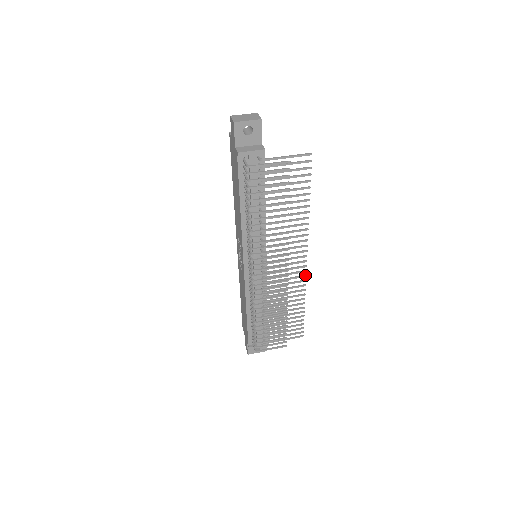
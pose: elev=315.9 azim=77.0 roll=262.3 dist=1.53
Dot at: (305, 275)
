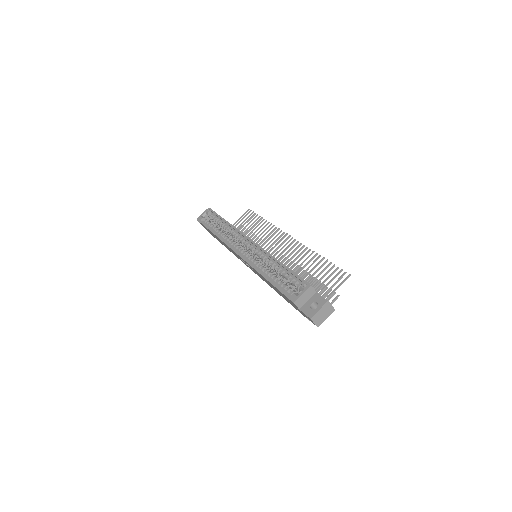
Dot at: occluded
